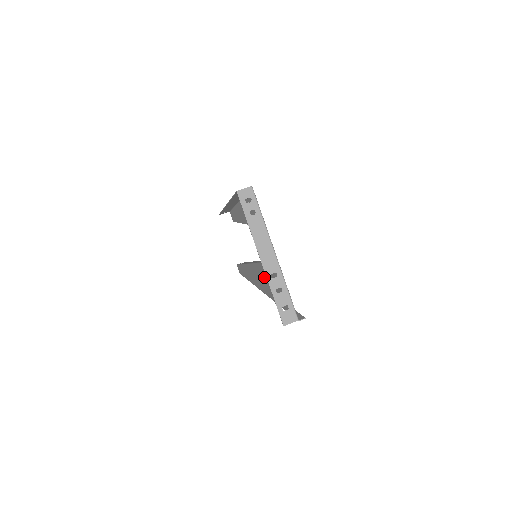
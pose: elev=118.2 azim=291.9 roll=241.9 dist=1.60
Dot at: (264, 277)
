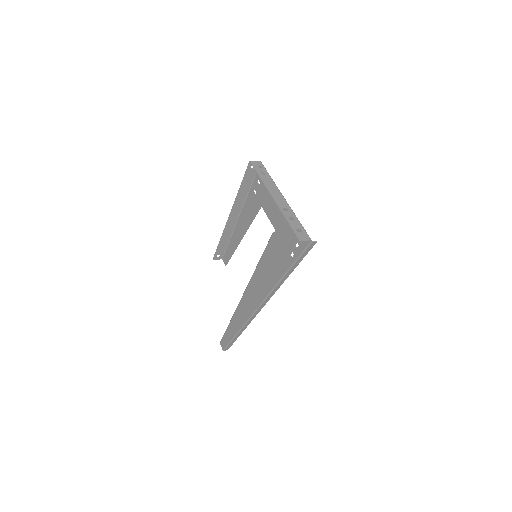
Dot at: (265, 269)
